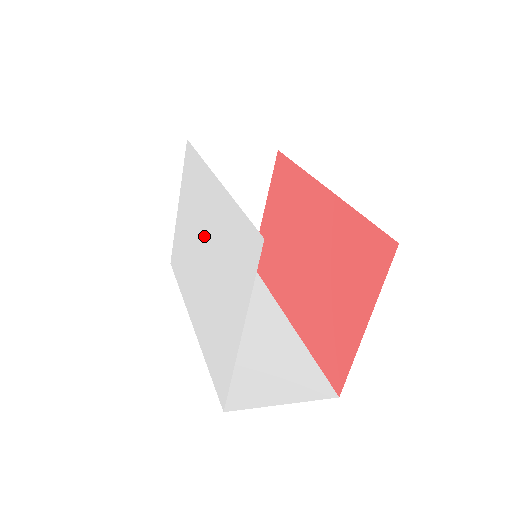
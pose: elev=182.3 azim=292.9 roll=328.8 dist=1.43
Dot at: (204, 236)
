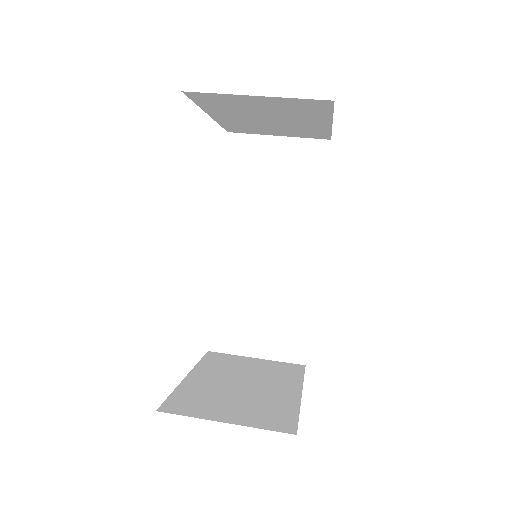
Dot at: occluded
